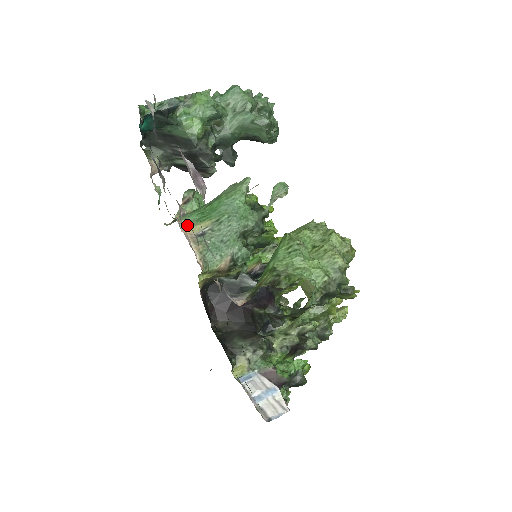
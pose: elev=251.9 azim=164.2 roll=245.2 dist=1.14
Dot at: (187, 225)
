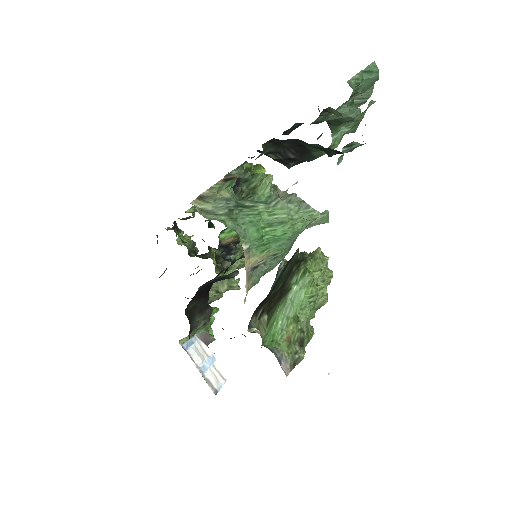
Dot at: (247, 255)
